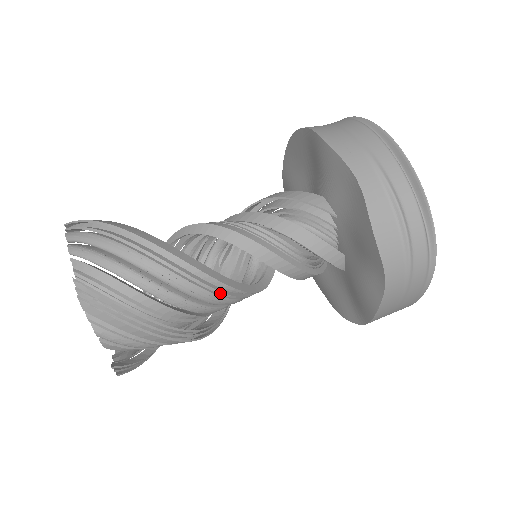
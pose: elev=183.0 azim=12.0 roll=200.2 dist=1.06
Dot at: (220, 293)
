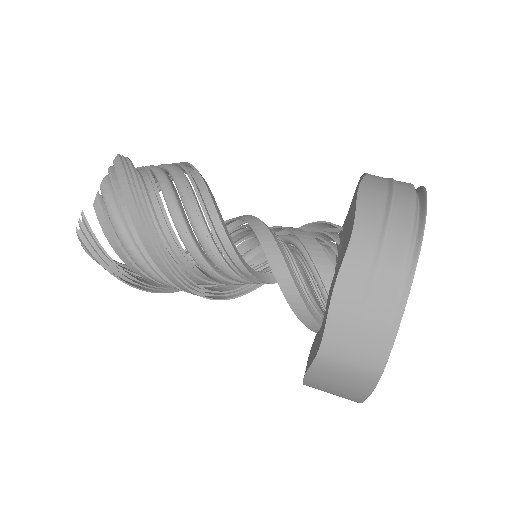
Dot at: (204, 210)
